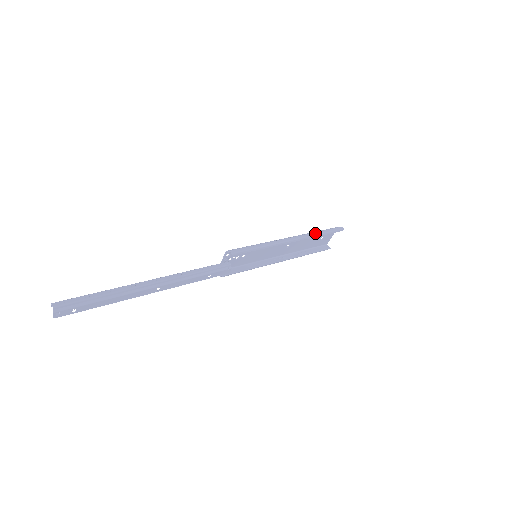
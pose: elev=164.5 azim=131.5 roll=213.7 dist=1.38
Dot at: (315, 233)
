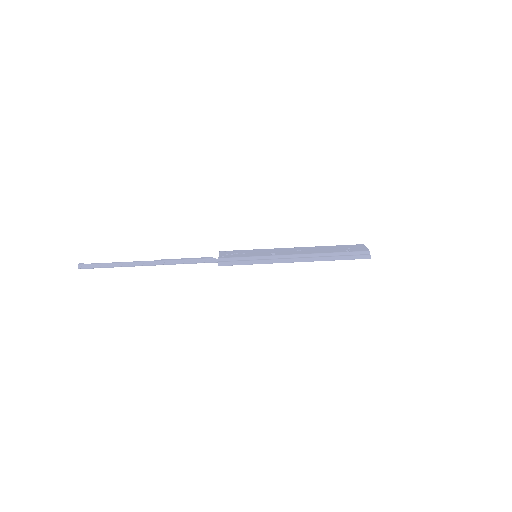
Dot at: (327, 259)
